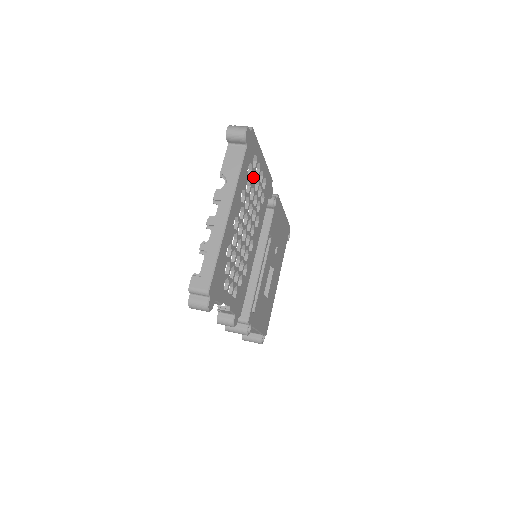
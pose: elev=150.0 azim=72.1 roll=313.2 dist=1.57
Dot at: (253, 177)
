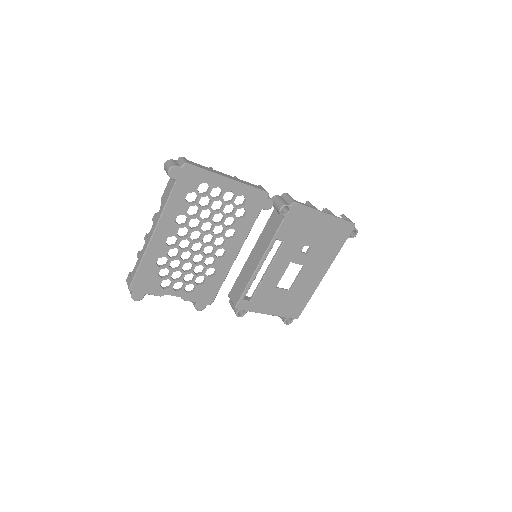
Dot at: (210, 199)
